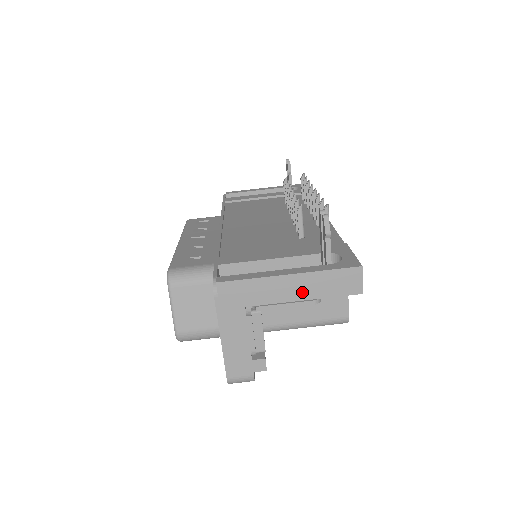
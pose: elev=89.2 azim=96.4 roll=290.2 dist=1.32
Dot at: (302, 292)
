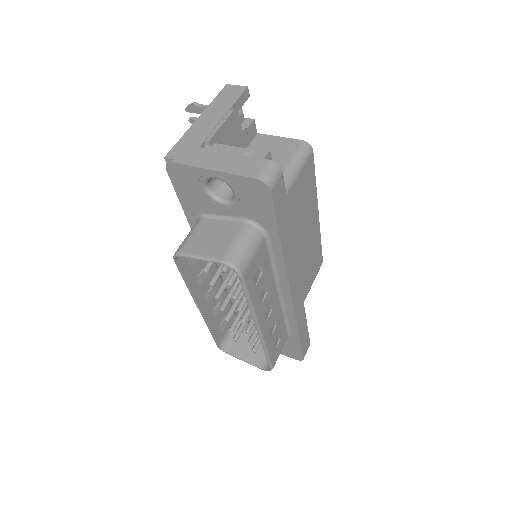
Dot at: (217, 115)
